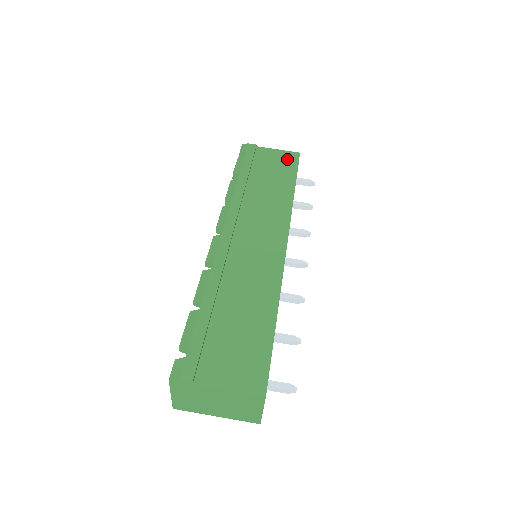
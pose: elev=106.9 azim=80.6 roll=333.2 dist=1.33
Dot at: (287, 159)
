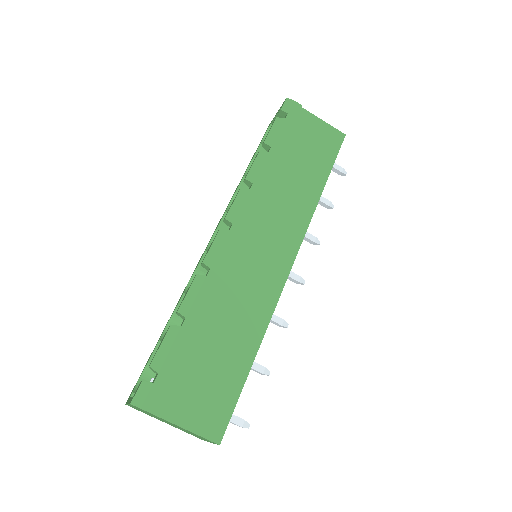
Dot at: (329, 140)
